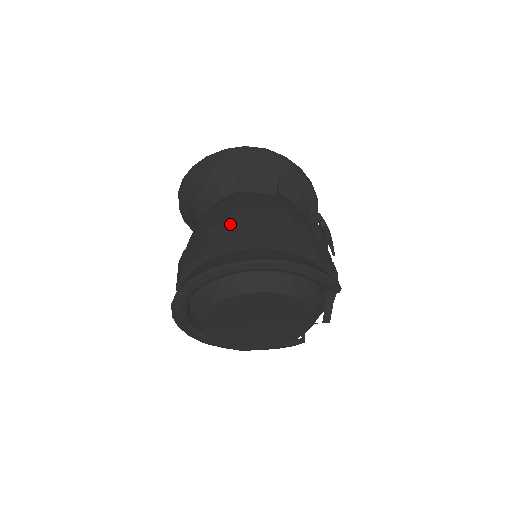
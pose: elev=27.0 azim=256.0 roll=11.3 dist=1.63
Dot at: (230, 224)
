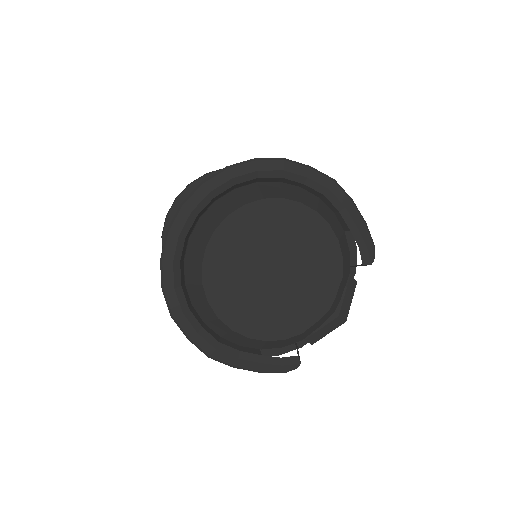
Dot at: occluded
